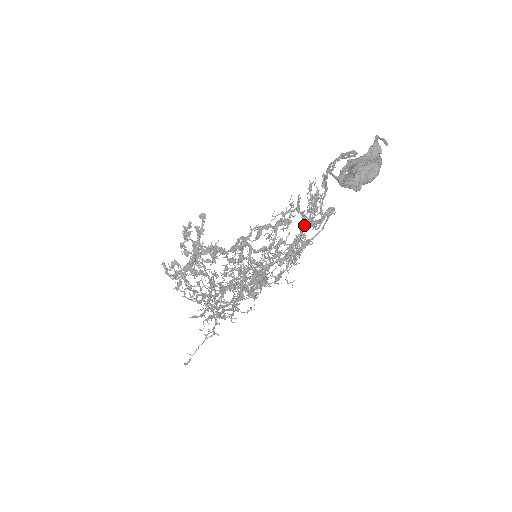
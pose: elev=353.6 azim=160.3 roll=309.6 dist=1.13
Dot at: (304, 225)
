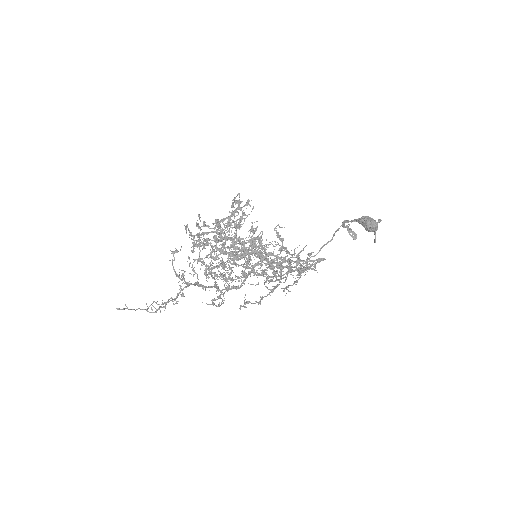
Dot at: (294, 267)
